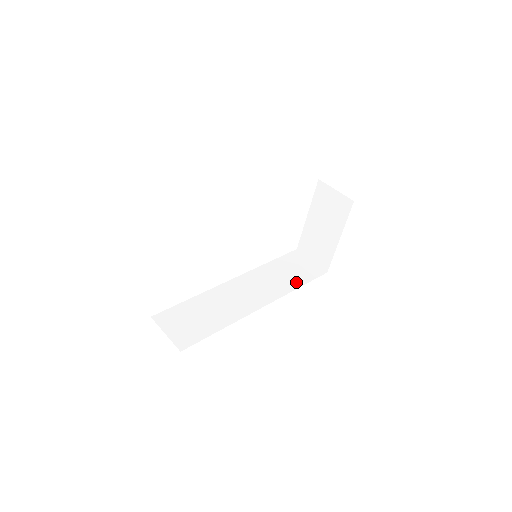
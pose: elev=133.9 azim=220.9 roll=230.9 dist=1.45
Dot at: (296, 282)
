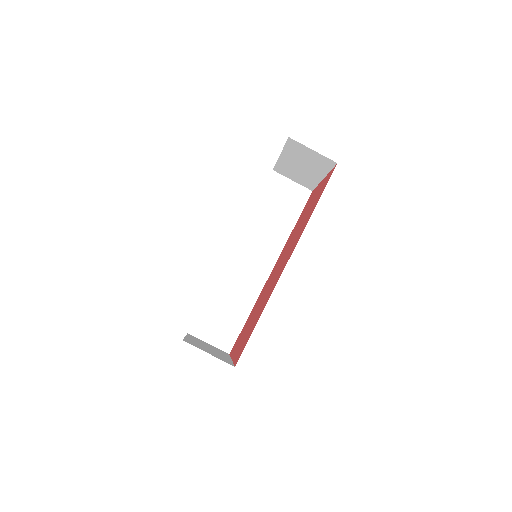
Dot at: (288, 222)
